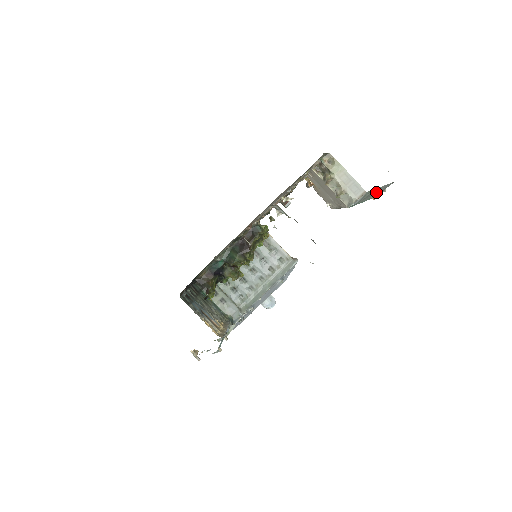
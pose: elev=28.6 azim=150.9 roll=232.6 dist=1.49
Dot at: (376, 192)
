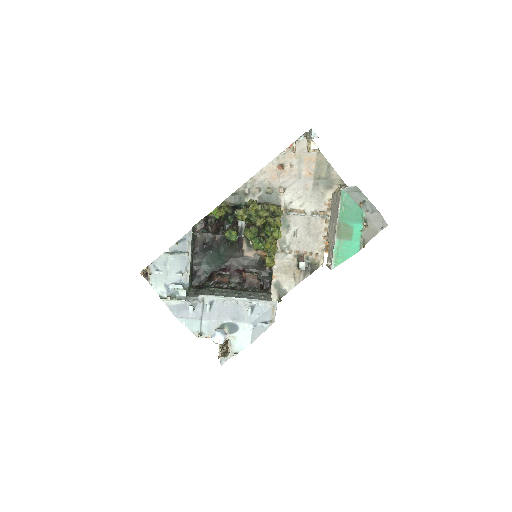
Dot at: (364, 204)
